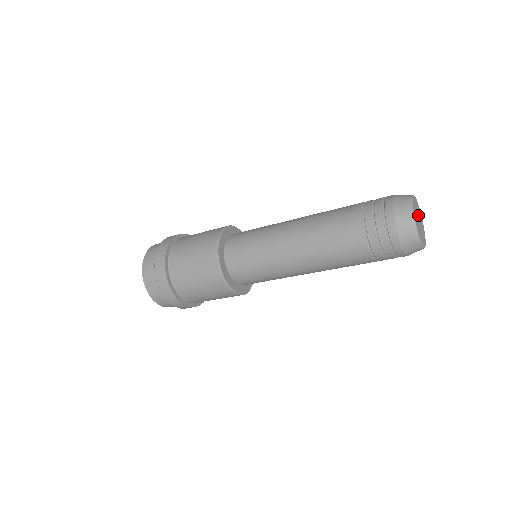
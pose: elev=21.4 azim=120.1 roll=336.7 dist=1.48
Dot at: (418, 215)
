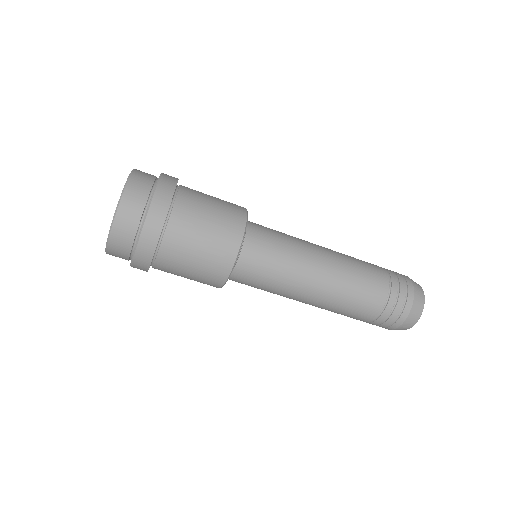
Dot at: occluded
